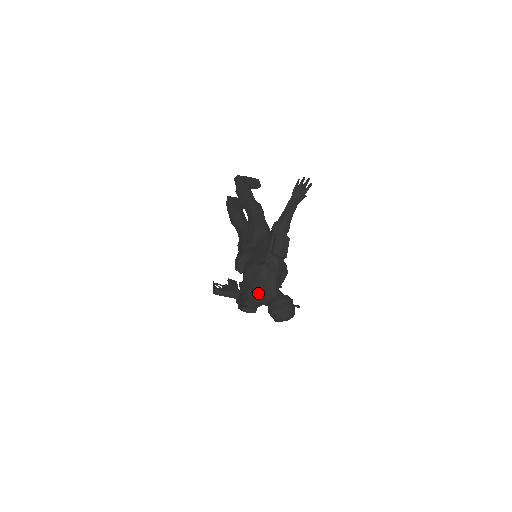
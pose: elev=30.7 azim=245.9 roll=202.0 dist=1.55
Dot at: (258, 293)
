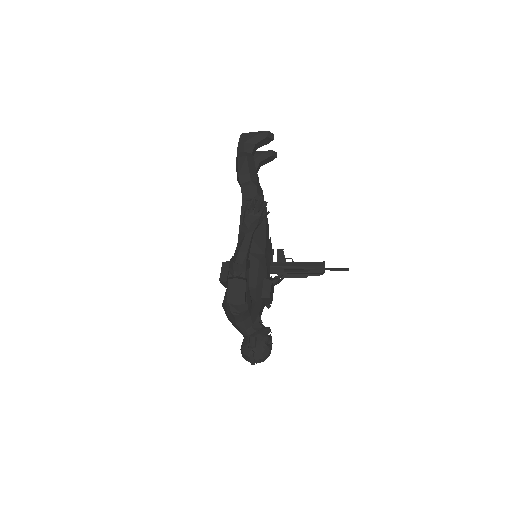
Dot at: (235, 327)
